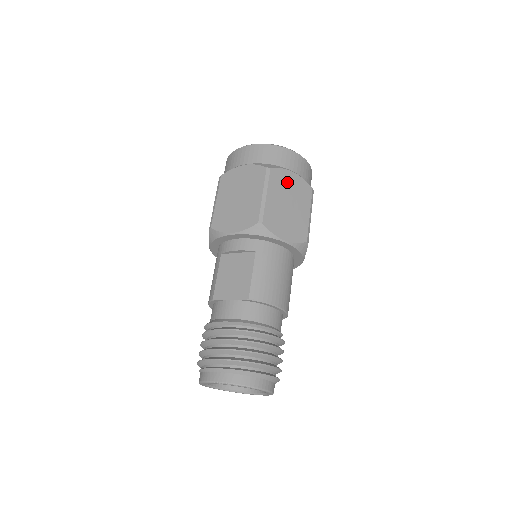
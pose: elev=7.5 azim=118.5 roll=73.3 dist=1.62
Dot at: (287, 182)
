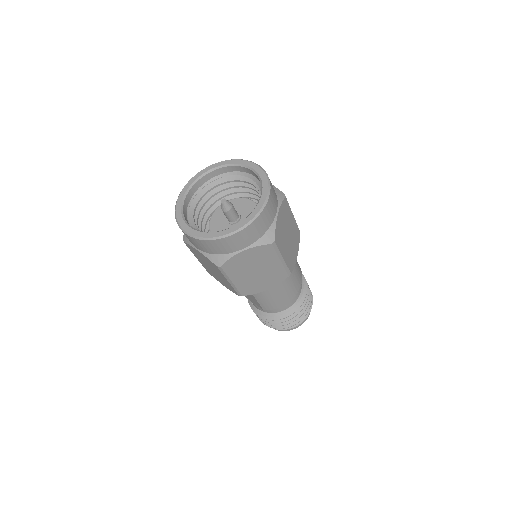
Dot at: (243, 261)
